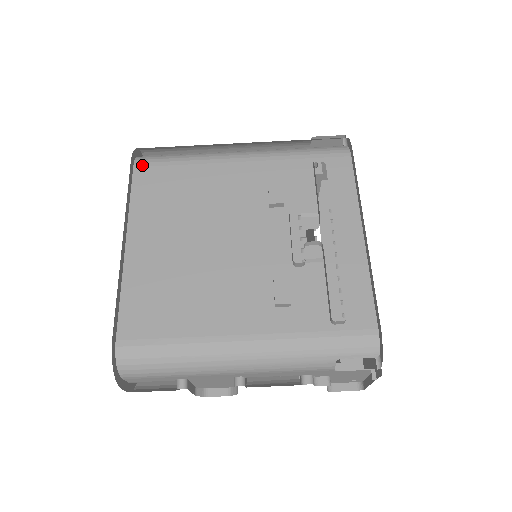
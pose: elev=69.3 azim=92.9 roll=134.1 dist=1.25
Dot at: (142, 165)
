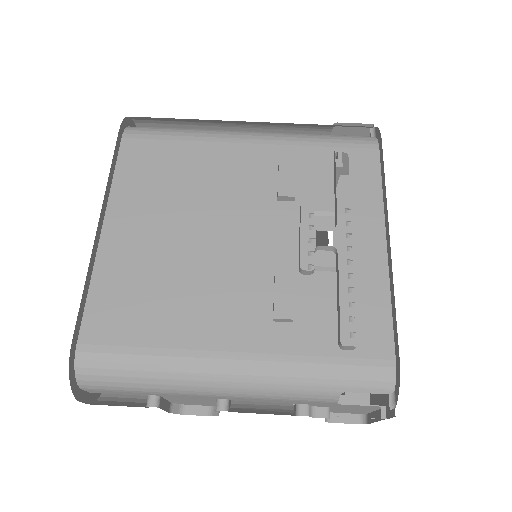
Dot at: (132, 136)
